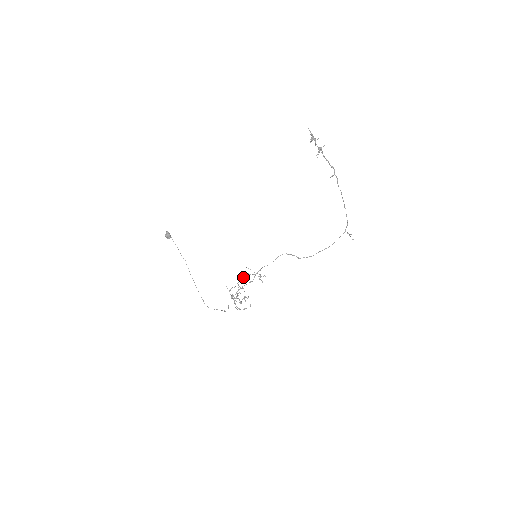
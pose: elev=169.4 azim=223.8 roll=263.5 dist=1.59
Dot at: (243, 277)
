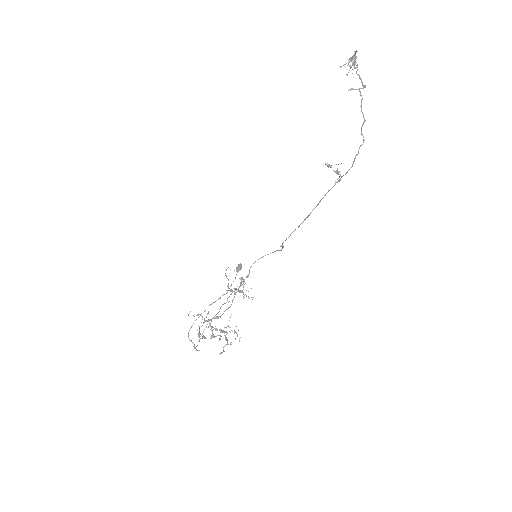
Dot at: (231, 289)
